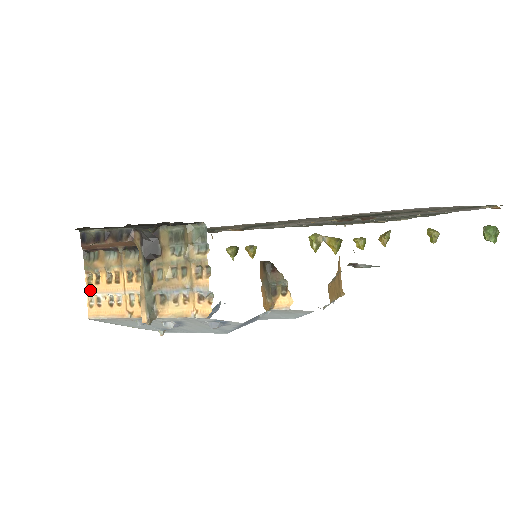
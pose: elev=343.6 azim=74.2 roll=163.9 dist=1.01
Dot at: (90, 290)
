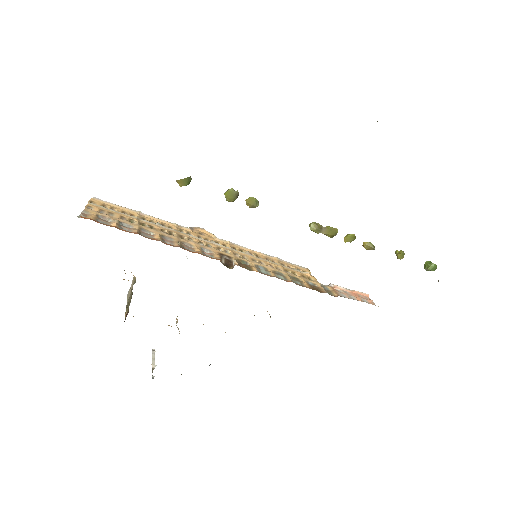
Dot at: occluded
